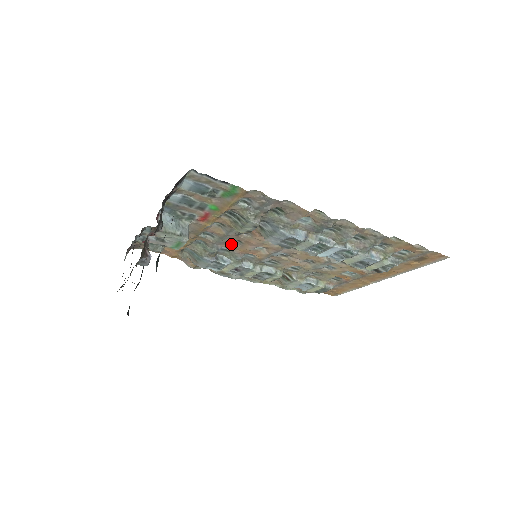
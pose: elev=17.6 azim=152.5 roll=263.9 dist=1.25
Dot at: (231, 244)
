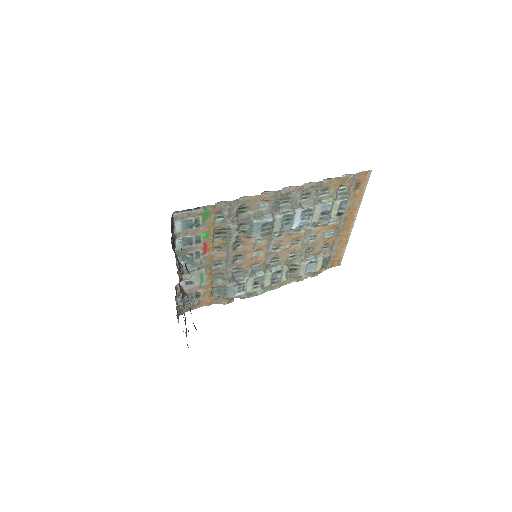
Dot at: (237, 262)
